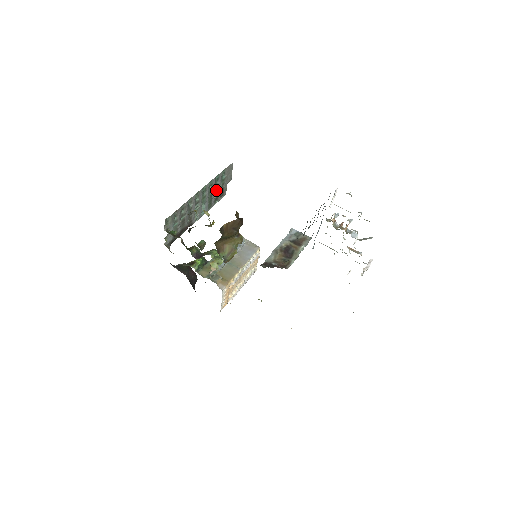
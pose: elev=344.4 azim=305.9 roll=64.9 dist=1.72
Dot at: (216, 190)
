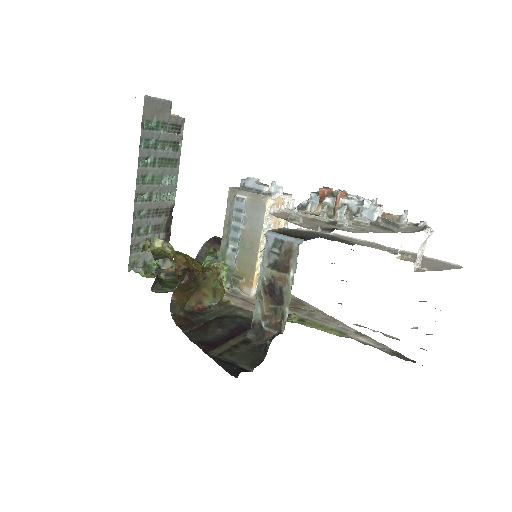
Dot at: (161, 145)
